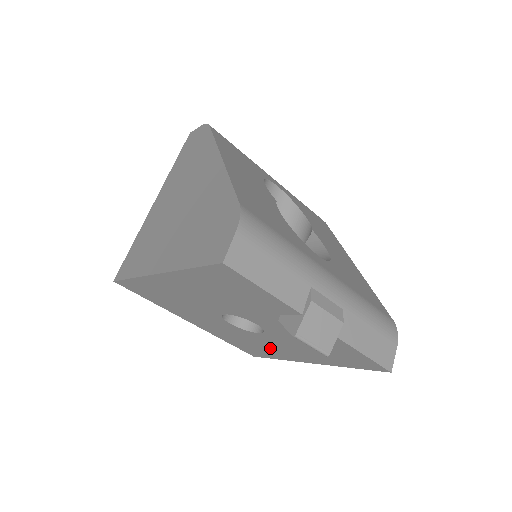
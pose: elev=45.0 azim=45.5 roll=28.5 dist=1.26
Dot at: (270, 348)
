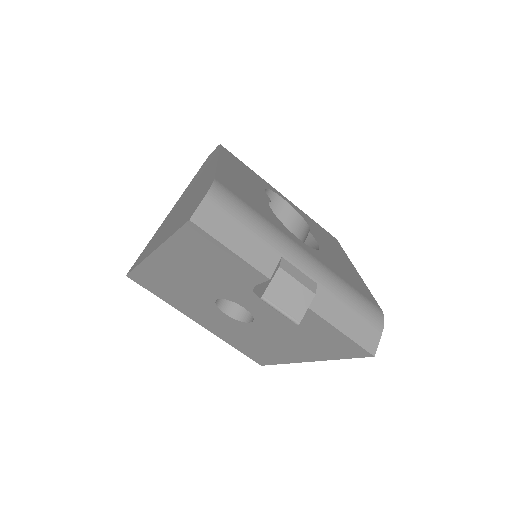
Dot at: (268, 346)
